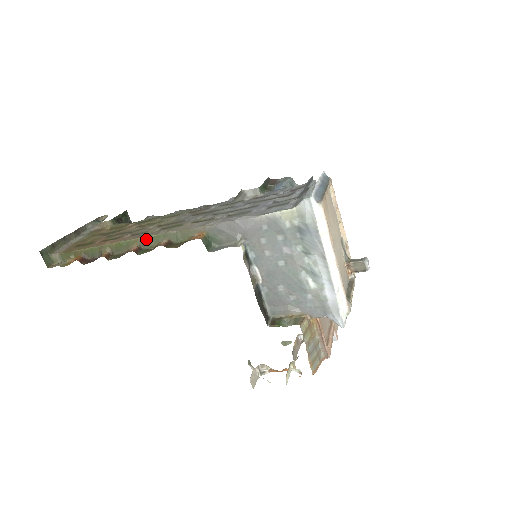
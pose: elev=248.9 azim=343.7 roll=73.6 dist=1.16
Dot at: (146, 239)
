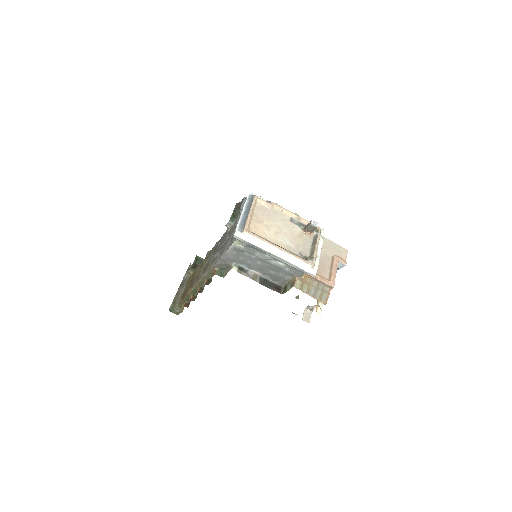
Dot at: (199, 283)
